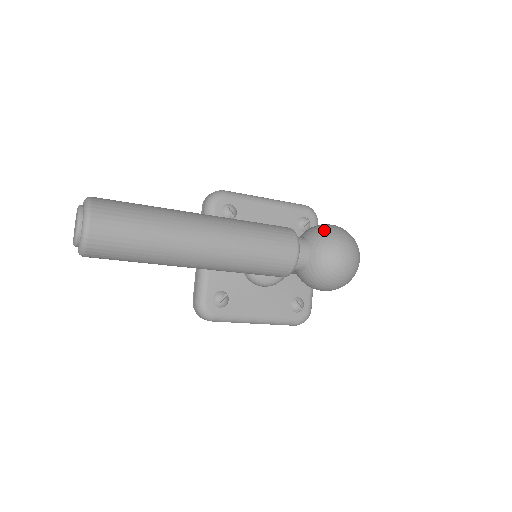
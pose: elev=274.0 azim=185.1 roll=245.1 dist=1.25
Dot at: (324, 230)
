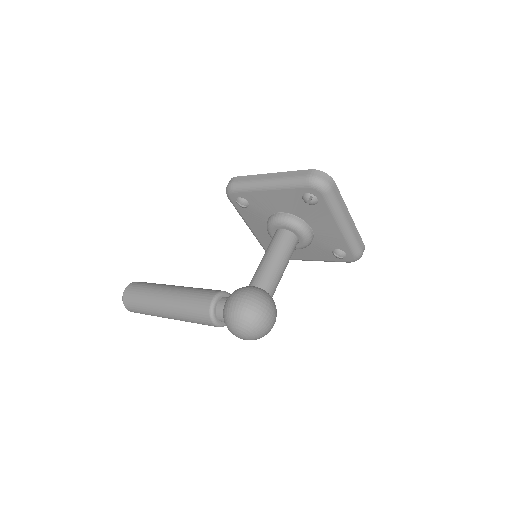
Dot at: (225, 313)
